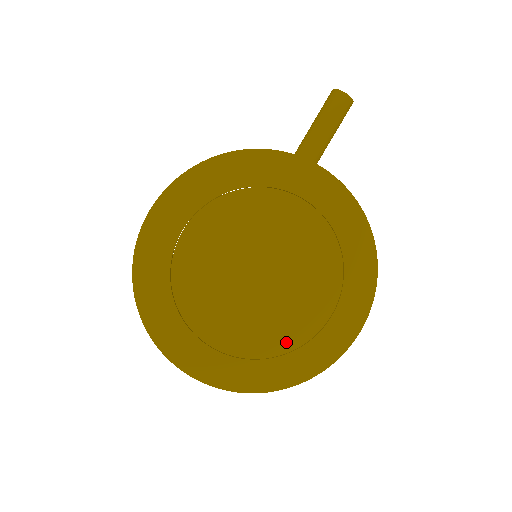
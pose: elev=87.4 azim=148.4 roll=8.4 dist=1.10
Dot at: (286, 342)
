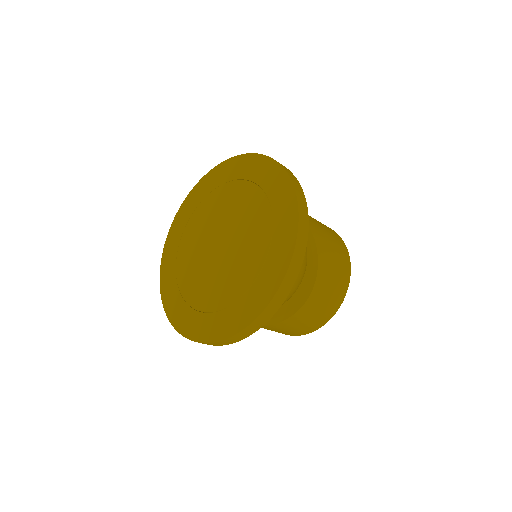
Dot at: (265, 227)
